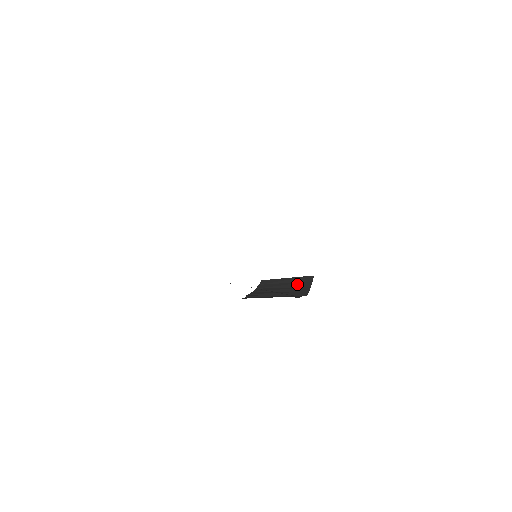
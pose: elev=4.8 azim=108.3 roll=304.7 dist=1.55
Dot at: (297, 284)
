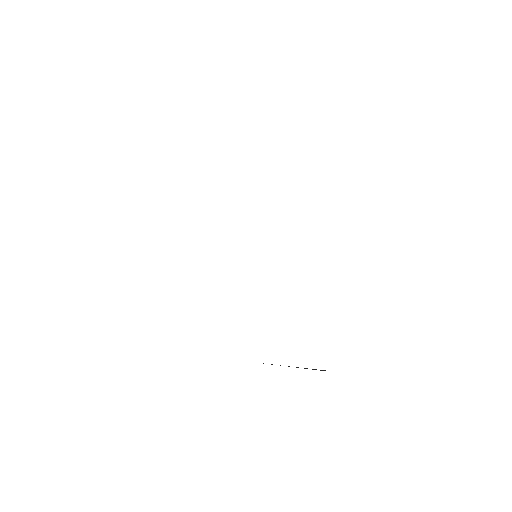
Dot at: occluded
